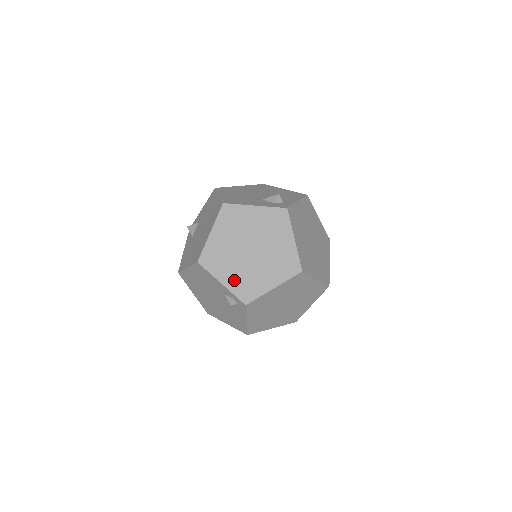
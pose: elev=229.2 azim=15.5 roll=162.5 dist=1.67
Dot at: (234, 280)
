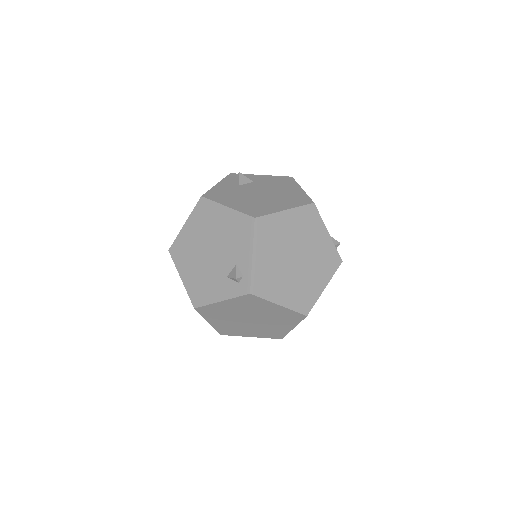
Dot at: (263, 265)
